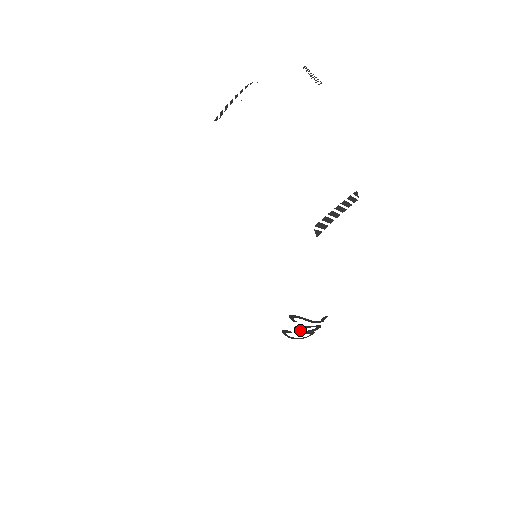
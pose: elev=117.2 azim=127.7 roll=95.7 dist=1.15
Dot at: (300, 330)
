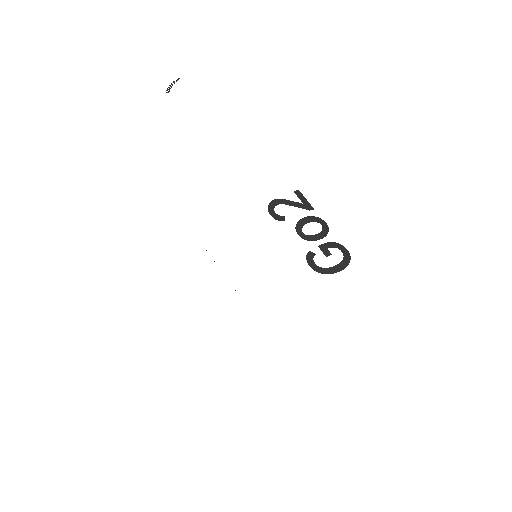
Dot at: (310, 237)
